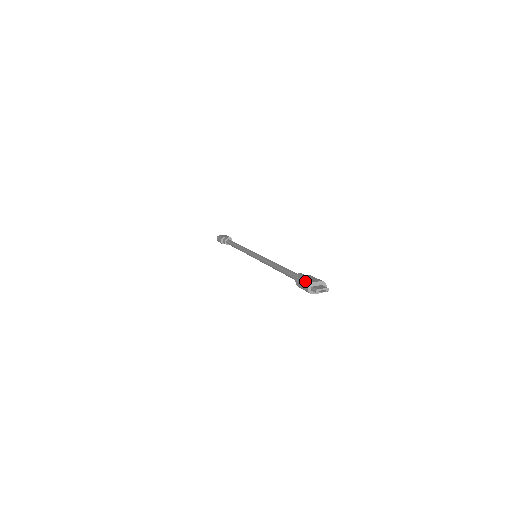
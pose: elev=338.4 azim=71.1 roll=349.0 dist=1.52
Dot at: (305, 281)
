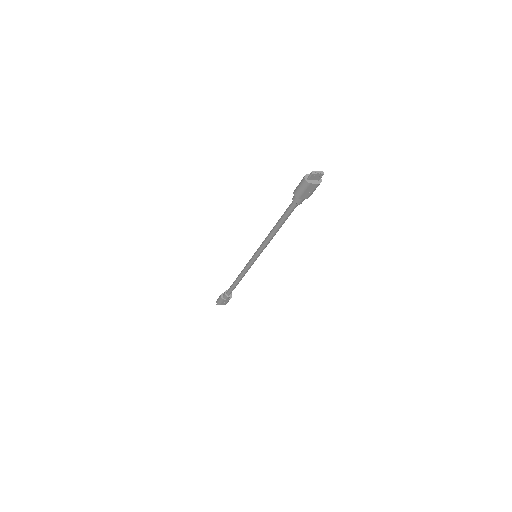
Dot at: (301, 180)
